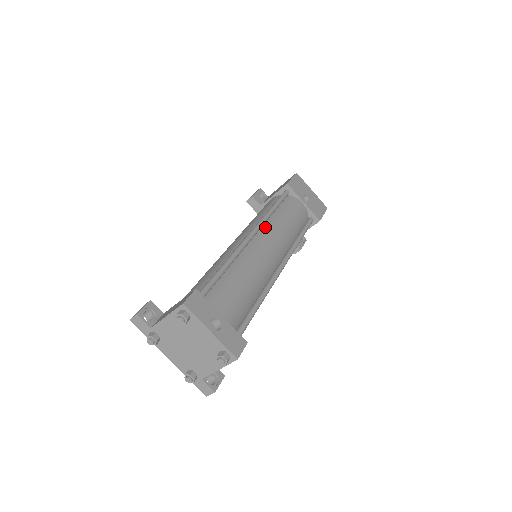
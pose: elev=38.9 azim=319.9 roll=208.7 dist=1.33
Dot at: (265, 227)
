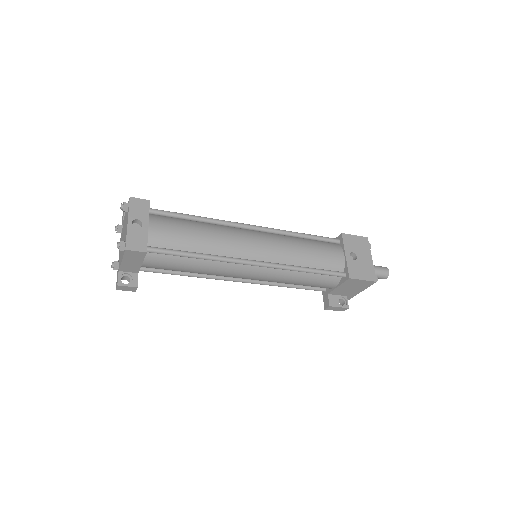
Dot at: (274, 235)
